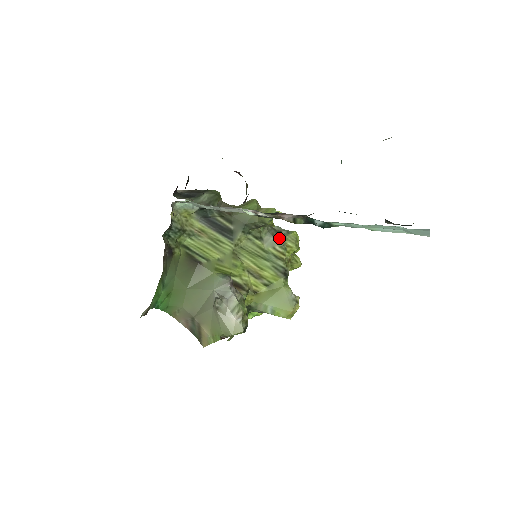
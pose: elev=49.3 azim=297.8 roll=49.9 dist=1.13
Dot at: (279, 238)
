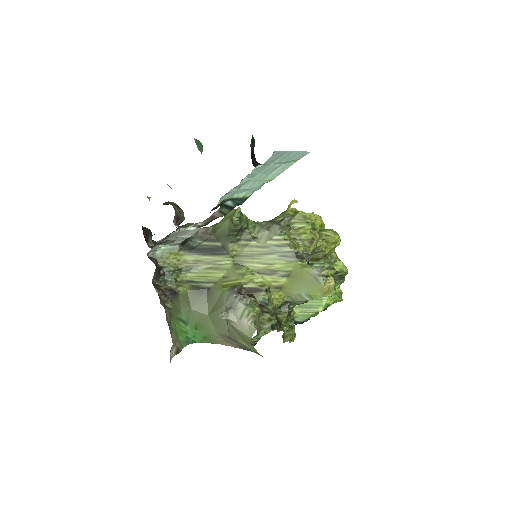
Dot at: (276, 227)
